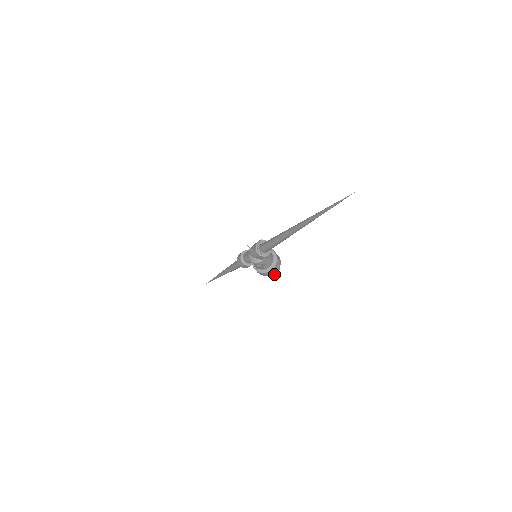
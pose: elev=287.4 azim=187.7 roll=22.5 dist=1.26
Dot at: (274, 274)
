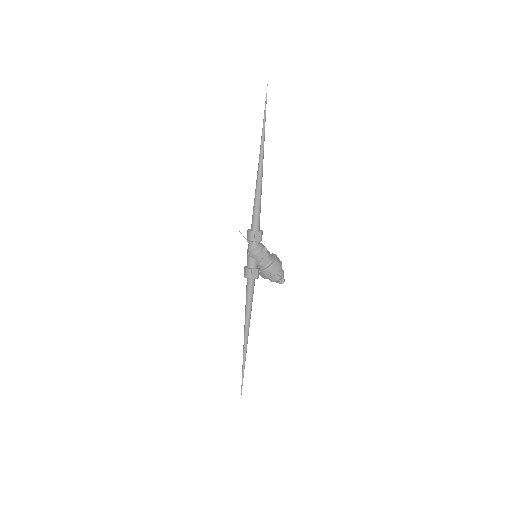
Dot at: (282, 274)
